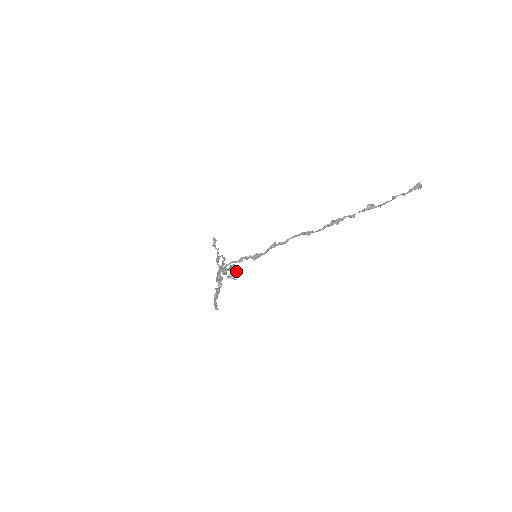
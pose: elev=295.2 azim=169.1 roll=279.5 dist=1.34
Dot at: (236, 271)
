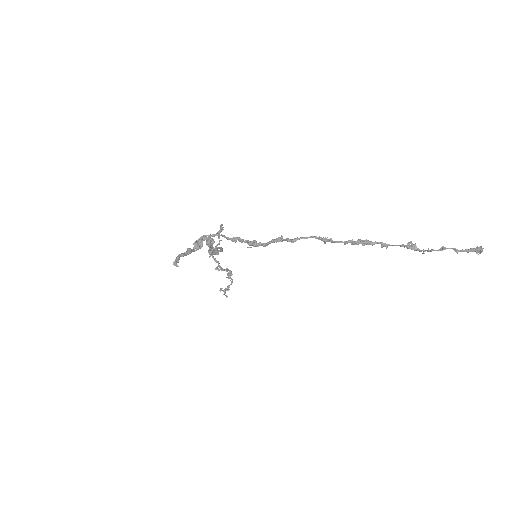
Dot at: (231, 284)
